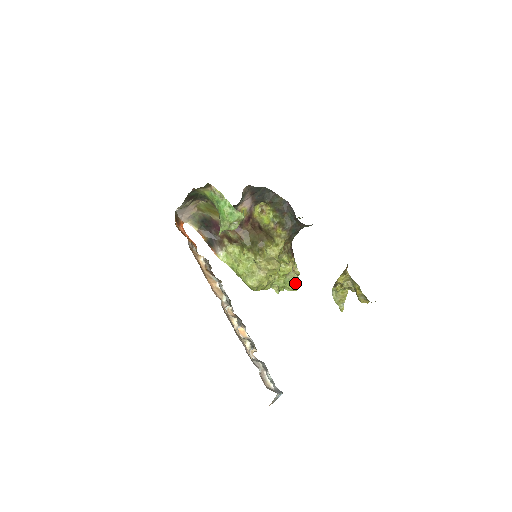
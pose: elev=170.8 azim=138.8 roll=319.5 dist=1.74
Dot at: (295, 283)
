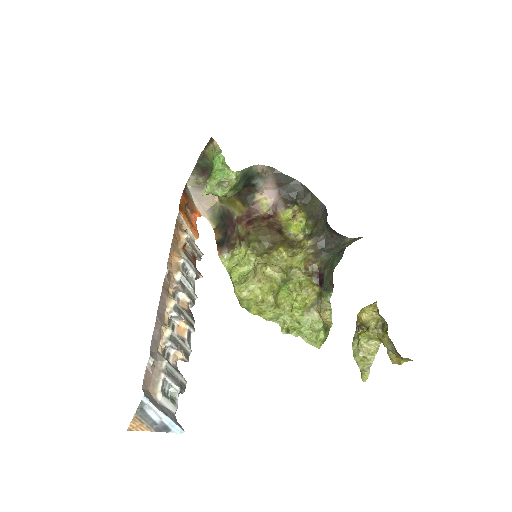
Dot at: (317, 331)
